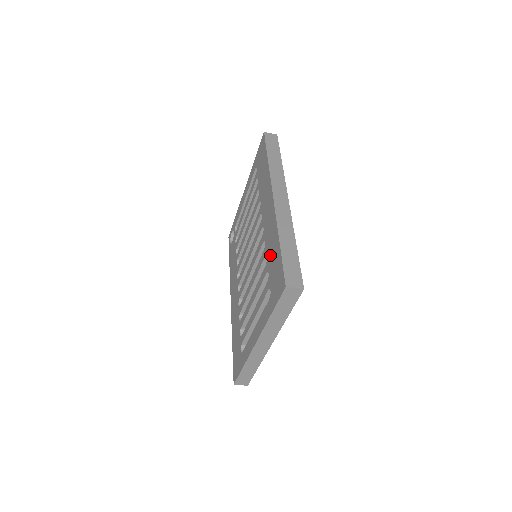
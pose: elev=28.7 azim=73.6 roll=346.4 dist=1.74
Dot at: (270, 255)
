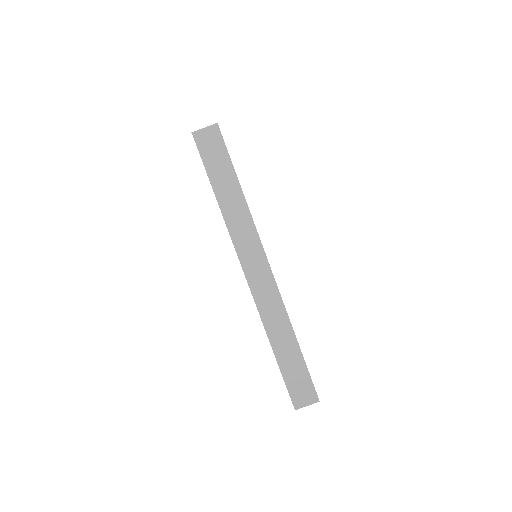
Dot at: occluded
